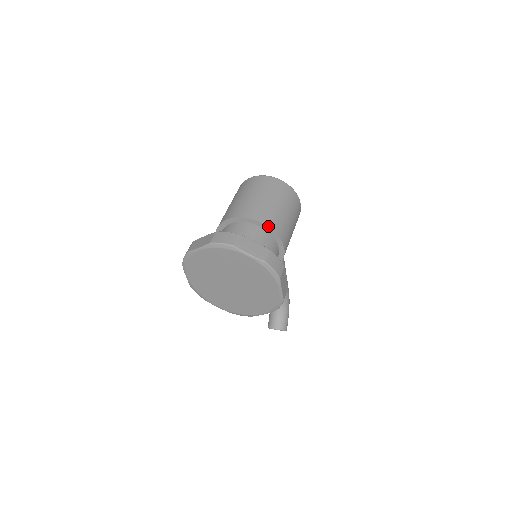
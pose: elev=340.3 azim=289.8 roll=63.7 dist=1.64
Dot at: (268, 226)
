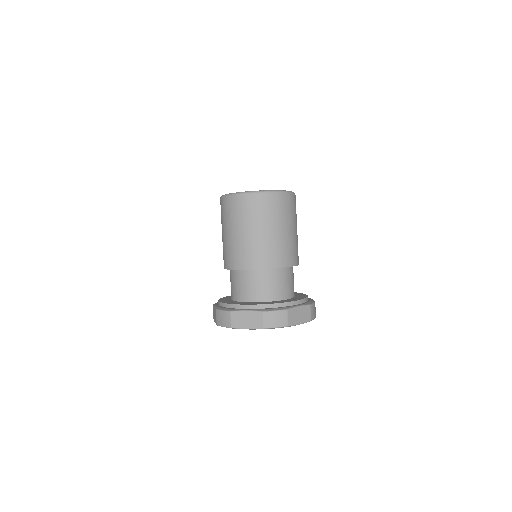
Dot at: (292, 266)
